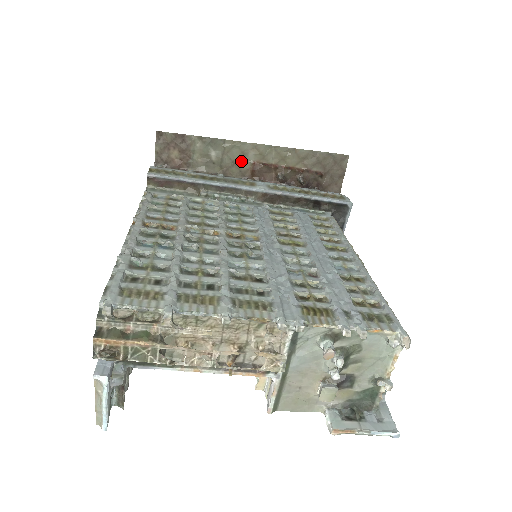
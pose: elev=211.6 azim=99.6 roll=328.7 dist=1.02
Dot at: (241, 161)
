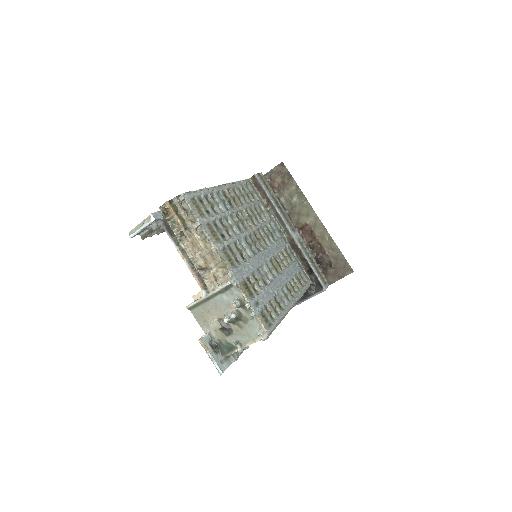
Dot at: (303, 217)
